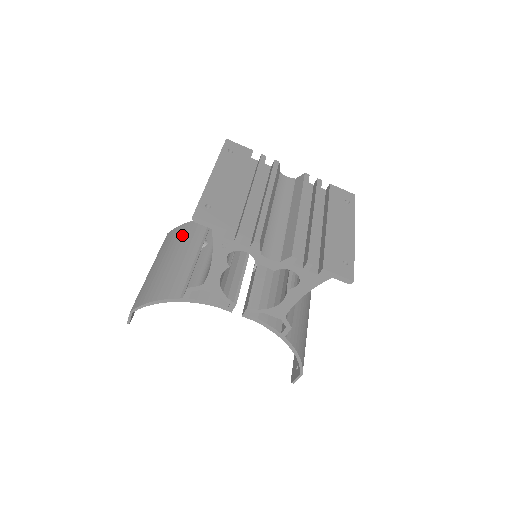
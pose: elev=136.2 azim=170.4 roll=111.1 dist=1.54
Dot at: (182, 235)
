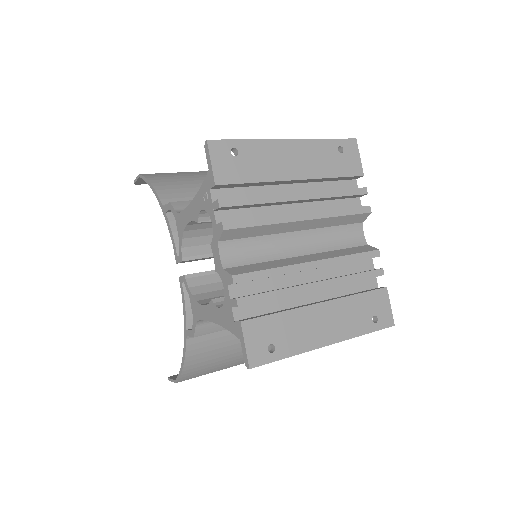
Dot at: occluded
